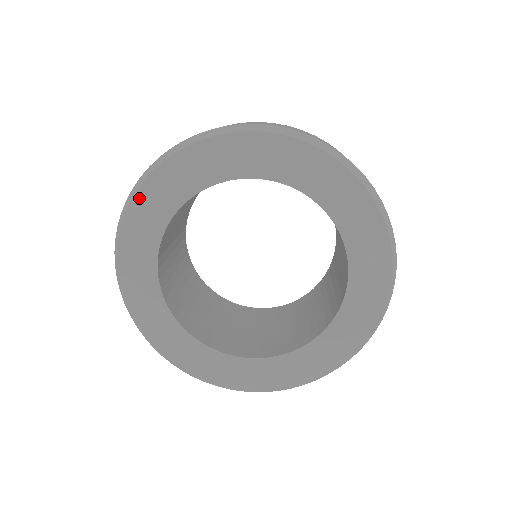
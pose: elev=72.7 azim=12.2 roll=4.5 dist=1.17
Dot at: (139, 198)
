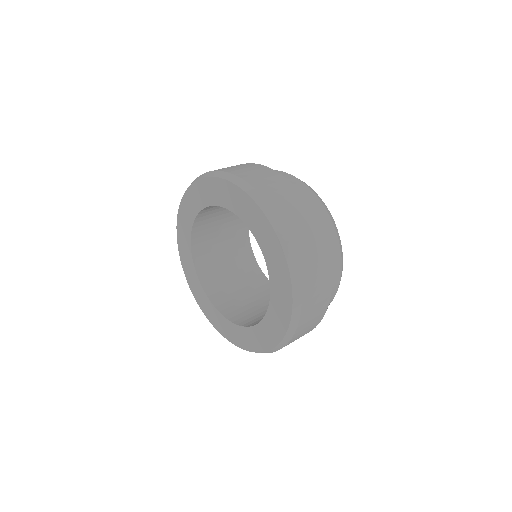
Dot at: (179, 224)
